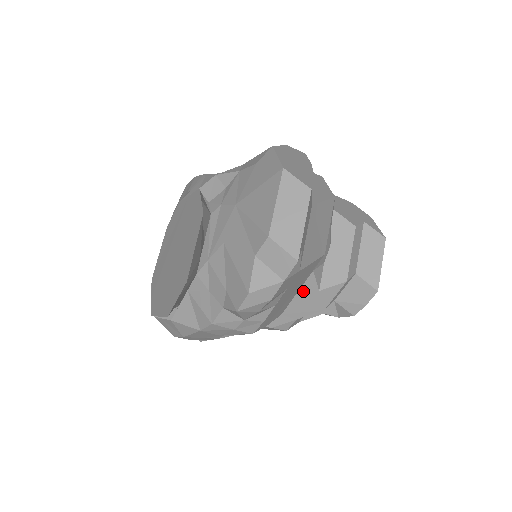
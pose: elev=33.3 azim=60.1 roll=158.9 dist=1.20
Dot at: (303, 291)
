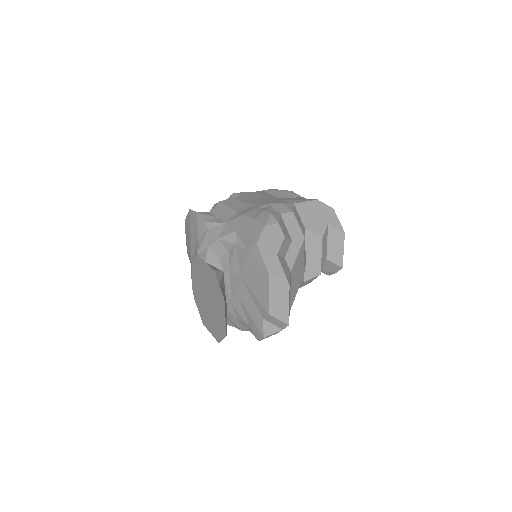
Dot at: occluded
